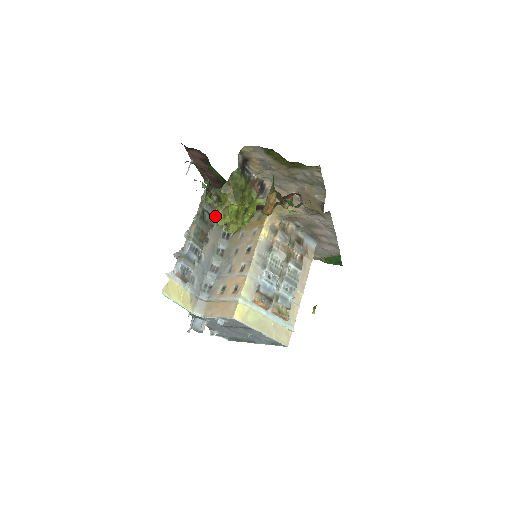
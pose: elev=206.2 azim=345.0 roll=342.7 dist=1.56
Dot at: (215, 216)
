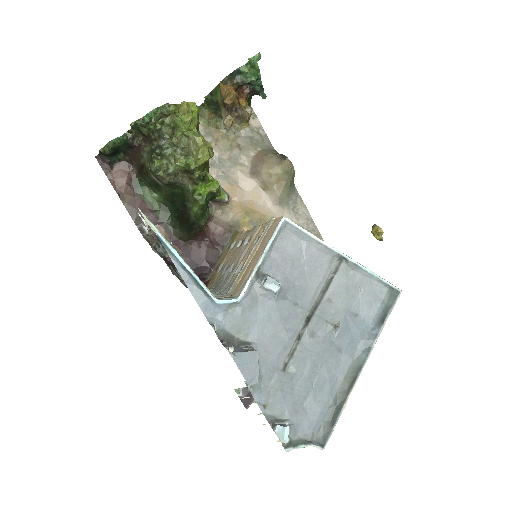
Dot at: occluded
